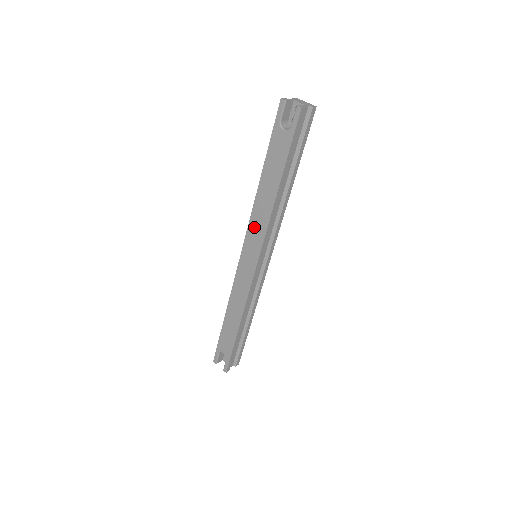
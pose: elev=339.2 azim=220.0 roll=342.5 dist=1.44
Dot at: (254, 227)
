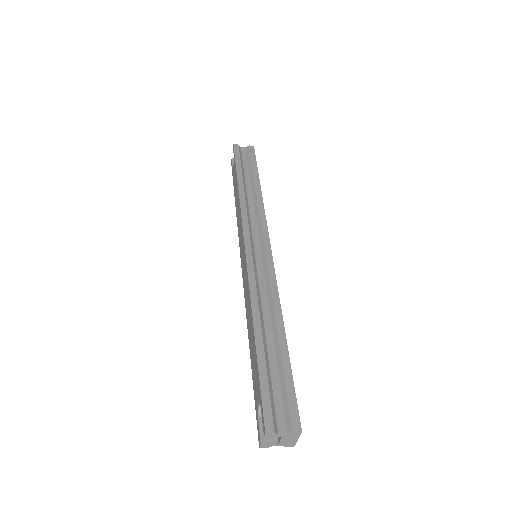
Dot at: (239, 230)
